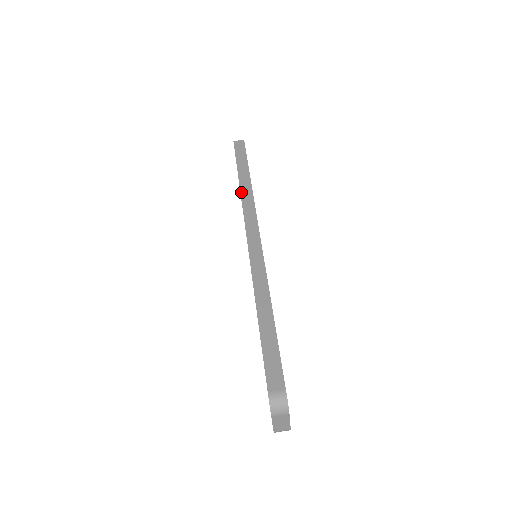
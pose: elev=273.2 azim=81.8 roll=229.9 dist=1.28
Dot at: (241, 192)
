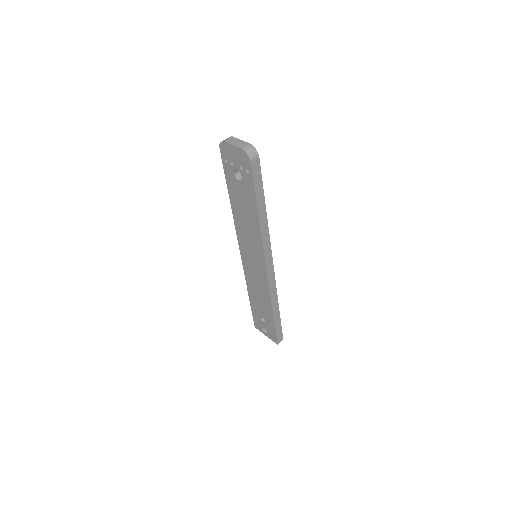
Dot at: (247, 285)
